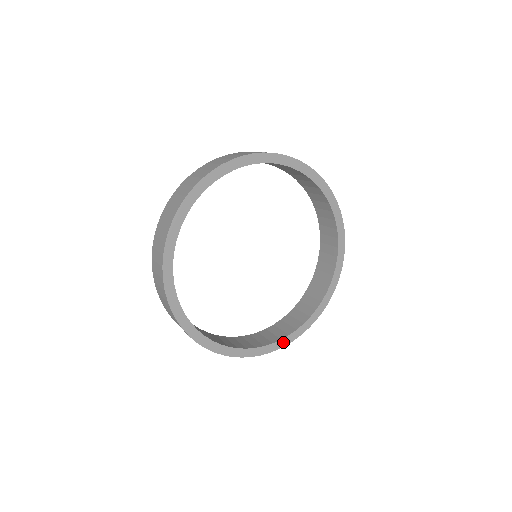
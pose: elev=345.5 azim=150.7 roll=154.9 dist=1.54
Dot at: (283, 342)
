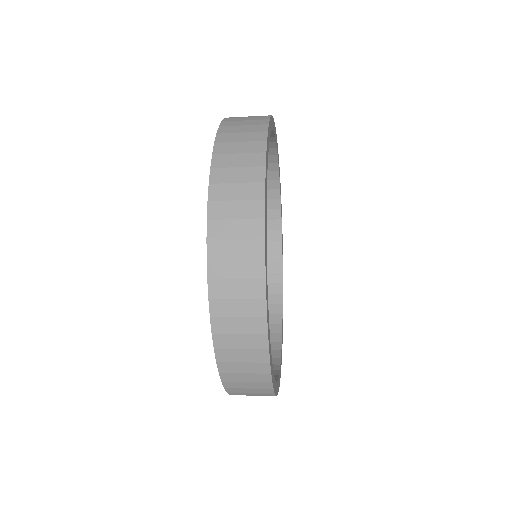
Dot at: (270, 352)
